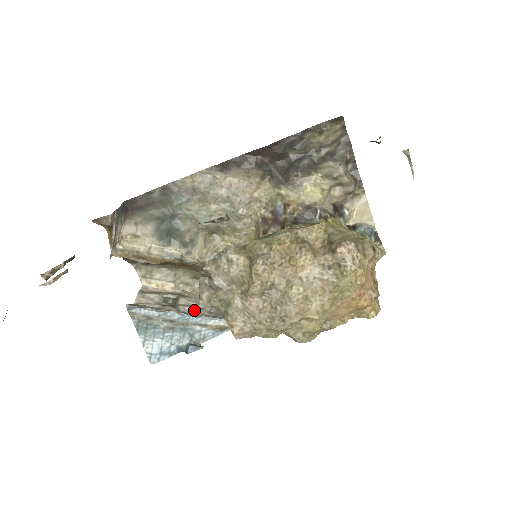
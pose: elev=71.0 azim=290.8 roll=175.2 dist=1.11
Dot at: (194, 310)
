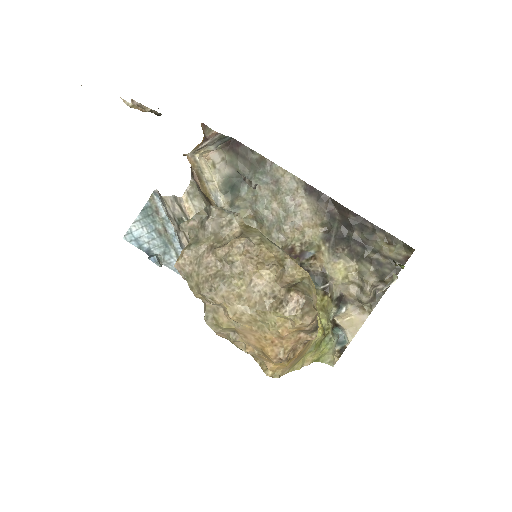
Dot at: (186, 244)
